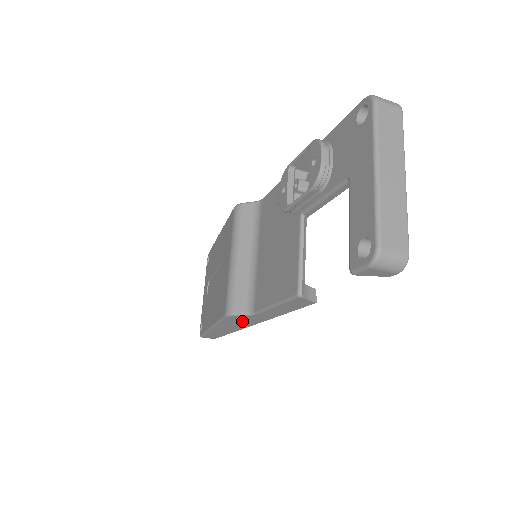
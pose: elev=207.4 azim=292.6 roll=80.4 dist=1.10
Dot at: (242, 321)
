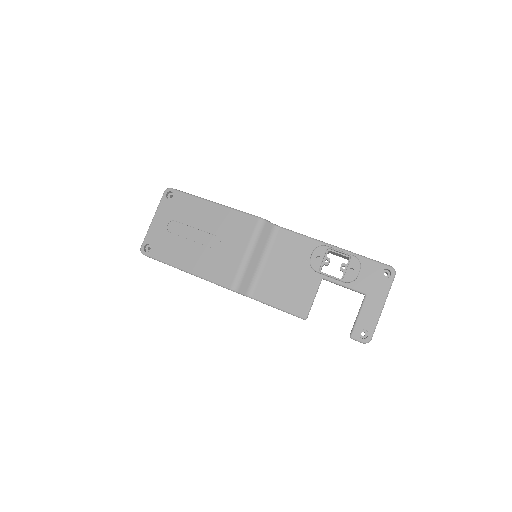
Dot at: occluded
